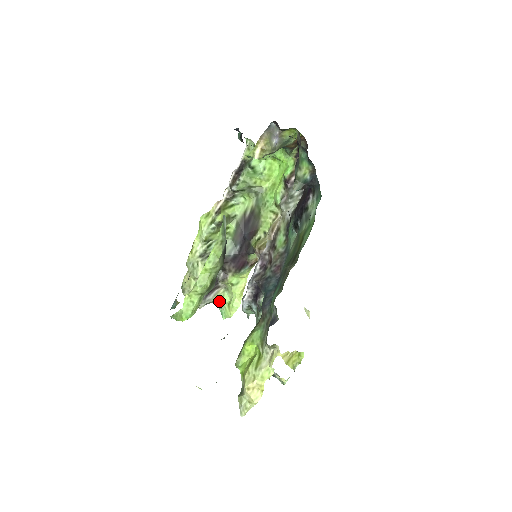
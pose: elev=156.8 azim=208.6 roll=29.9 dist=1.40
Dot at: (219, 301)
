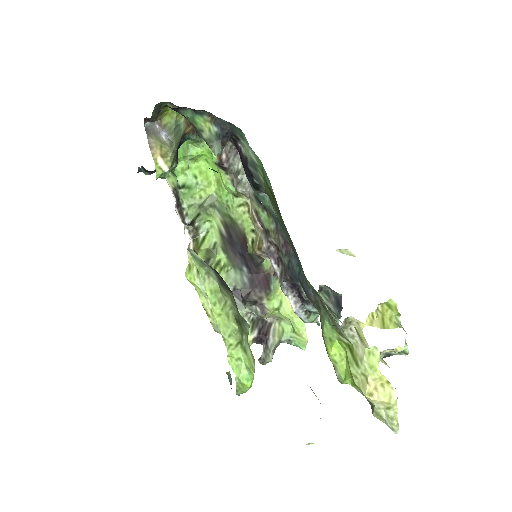
Dot at: (283, 337)
